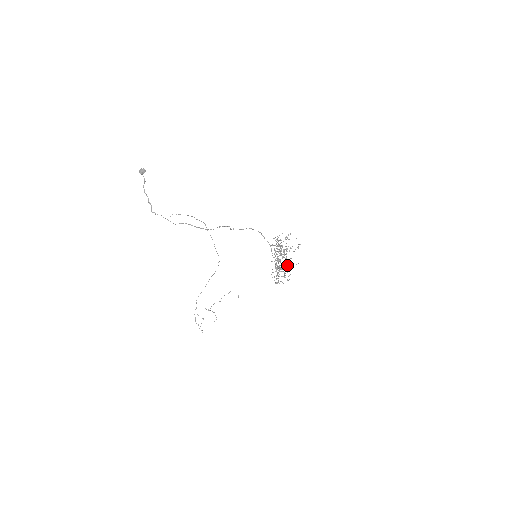
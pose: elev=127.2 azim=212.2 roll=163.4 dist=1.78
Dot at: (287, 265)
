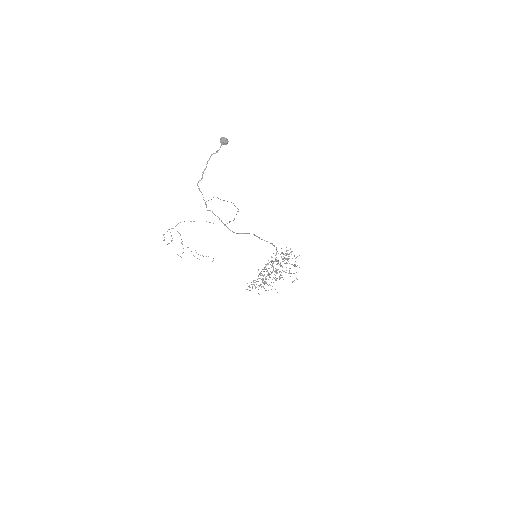
Dot at: occluded
